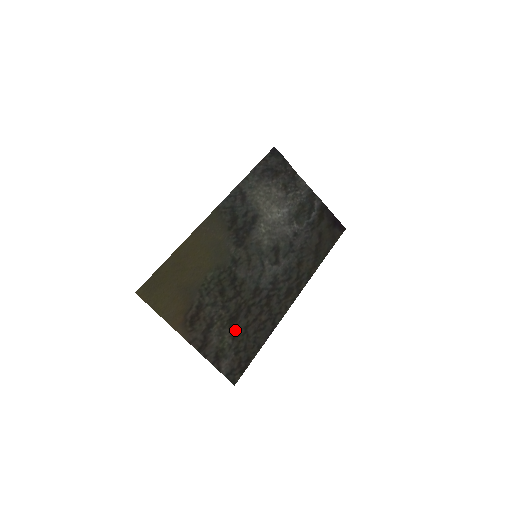
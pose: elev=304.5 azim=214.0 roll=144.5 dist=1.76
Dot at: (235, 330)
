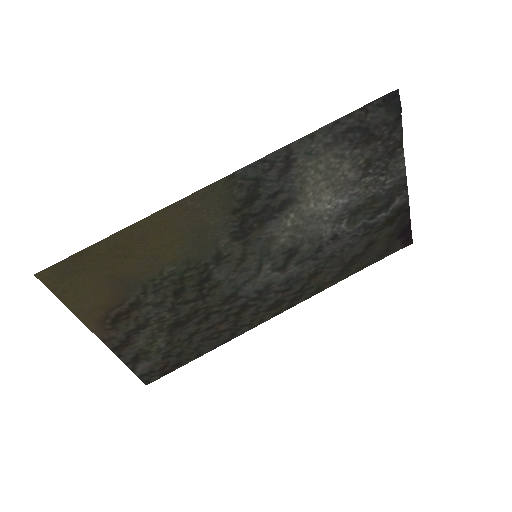
Dot at: (176, 335)
